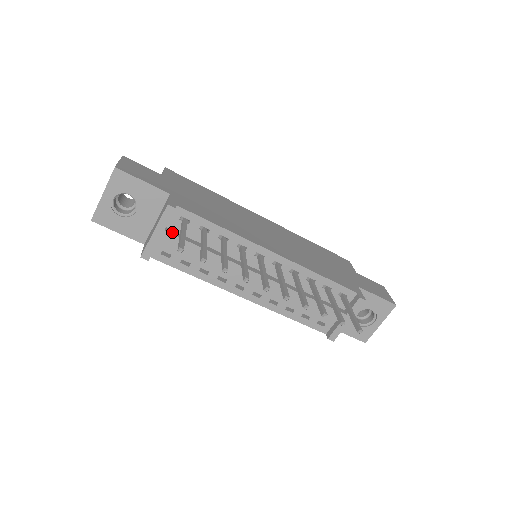
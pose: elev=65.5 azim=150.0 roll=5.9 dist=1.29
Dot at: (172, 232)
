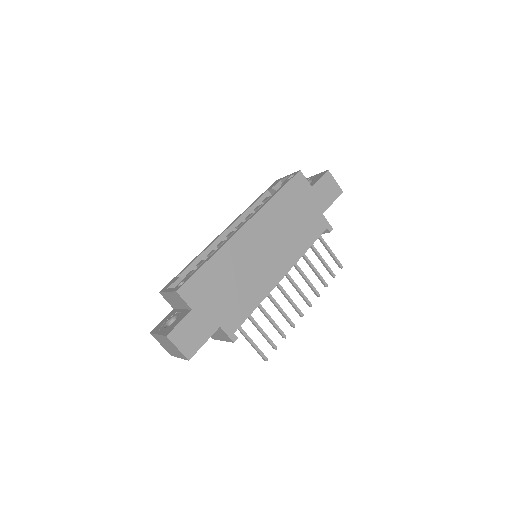
Dot at: occluded
